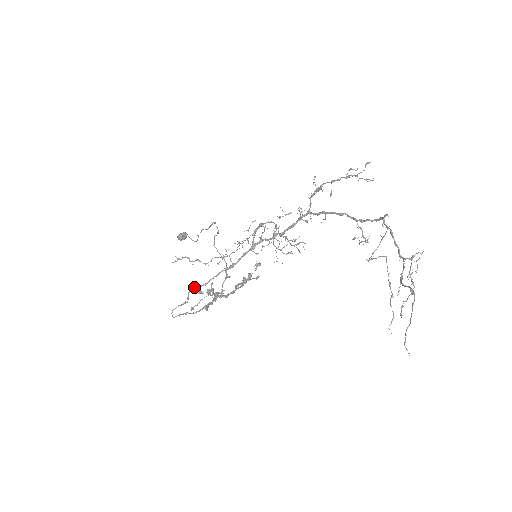
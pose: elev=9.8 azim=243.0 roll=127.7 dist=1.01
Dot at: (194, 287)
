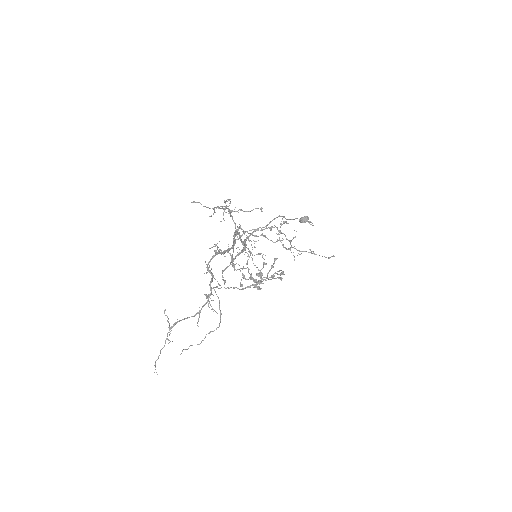
Dot at: (222, 270)
